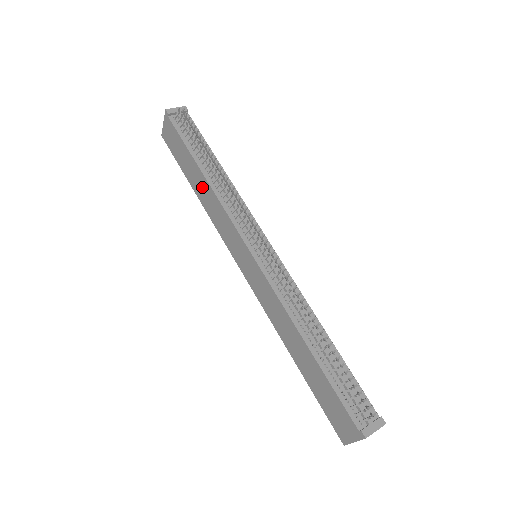
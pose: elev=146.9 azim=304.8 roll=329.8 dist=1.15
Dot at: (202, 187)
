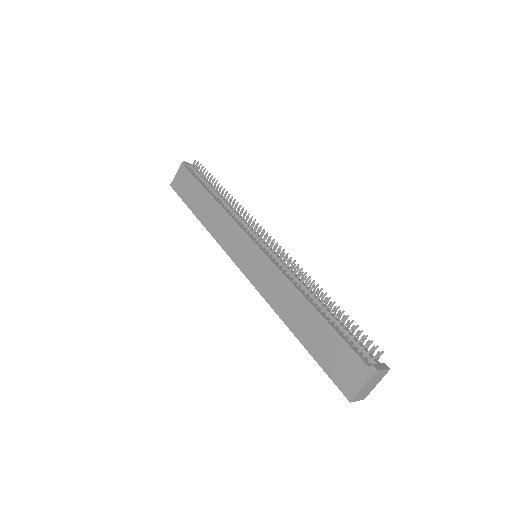
Dot at: (209, 210)
